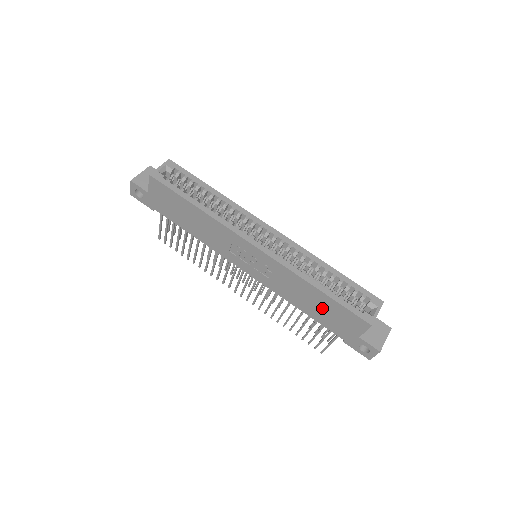
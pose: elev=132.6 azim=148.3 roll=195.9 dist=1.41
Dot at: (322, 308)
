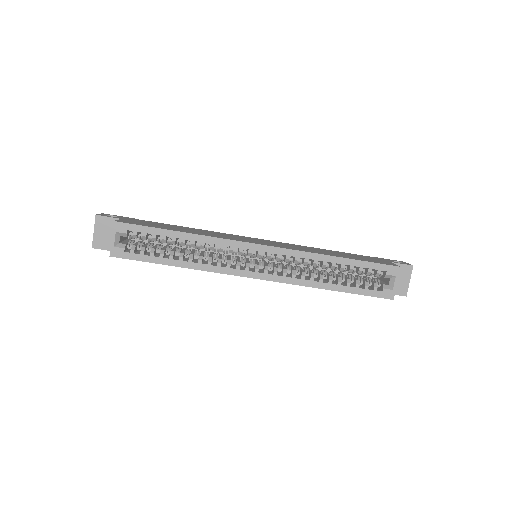
Dot at: occluded
